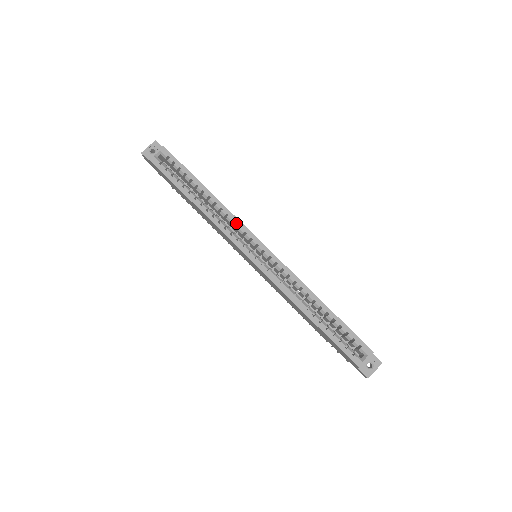
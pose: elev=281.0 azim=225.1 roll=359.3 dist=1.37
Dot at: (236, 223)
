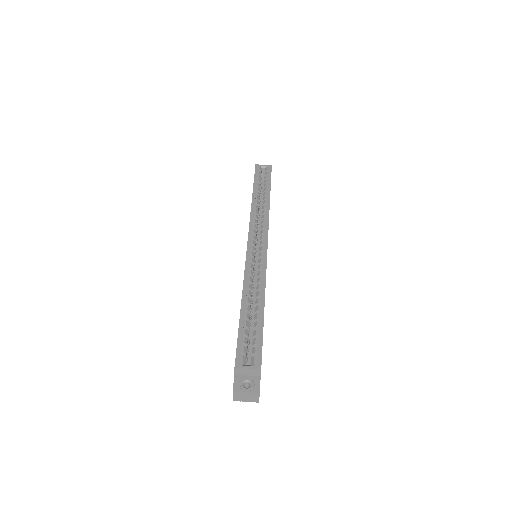
Dot at: (265, 221)
